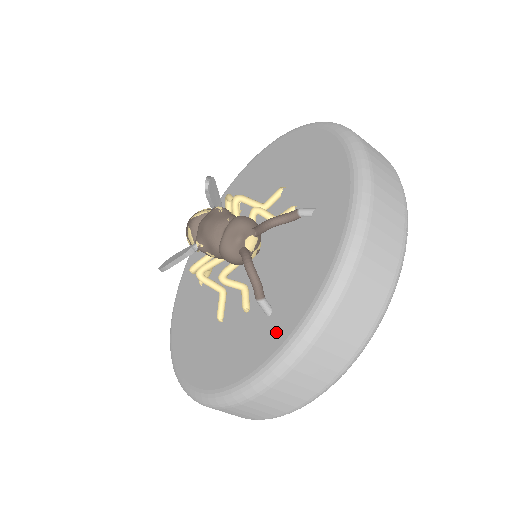
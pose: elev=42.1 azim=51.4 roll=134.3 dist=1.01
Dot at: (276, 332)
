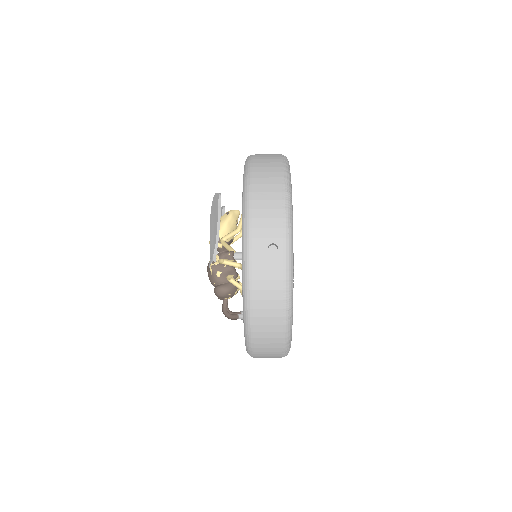
Dot at: occluded
